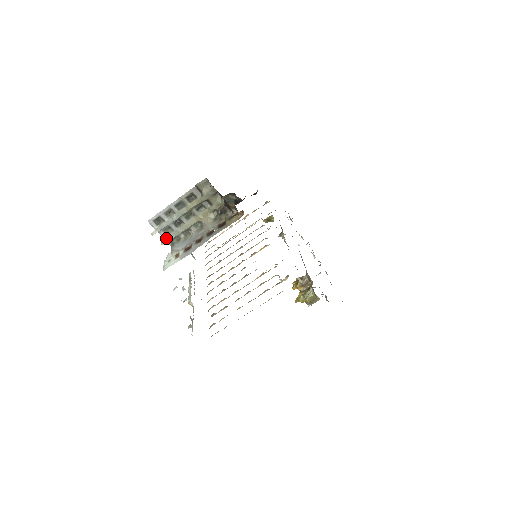
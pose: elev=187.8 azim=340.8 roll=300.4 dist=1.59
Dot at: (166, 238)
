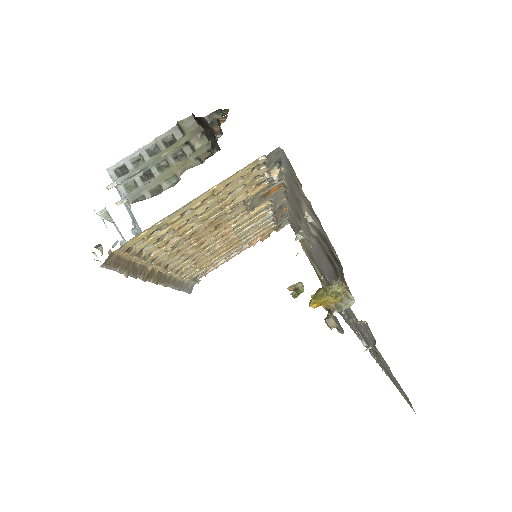
Dot at: (125, 196)
